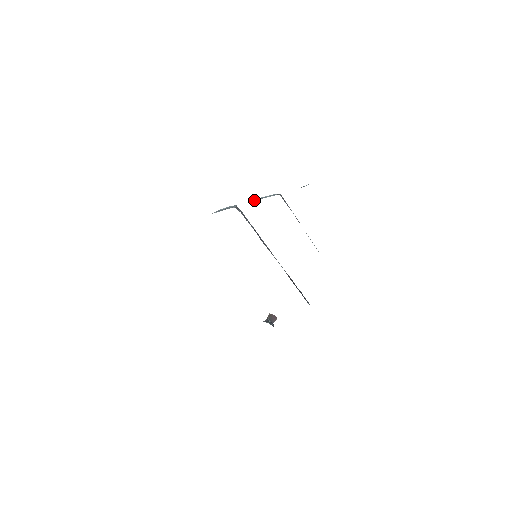
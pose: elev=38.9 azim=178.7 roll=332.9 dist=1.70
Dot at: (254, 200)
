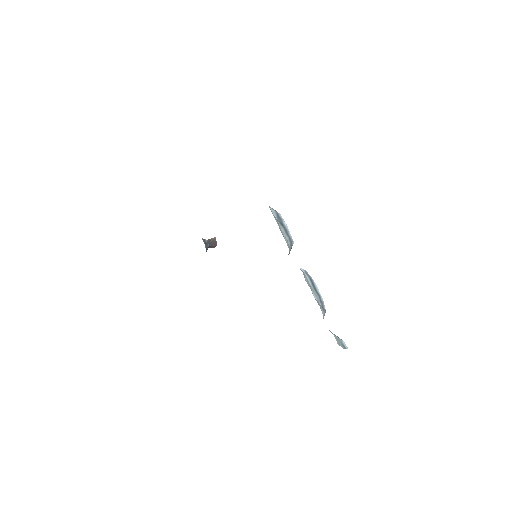
Dot at: (307, 275)
